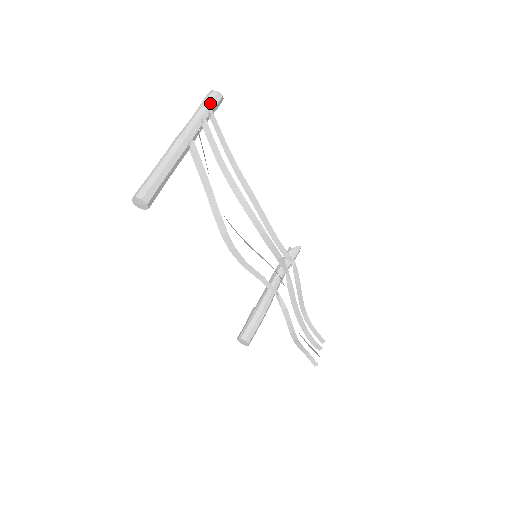
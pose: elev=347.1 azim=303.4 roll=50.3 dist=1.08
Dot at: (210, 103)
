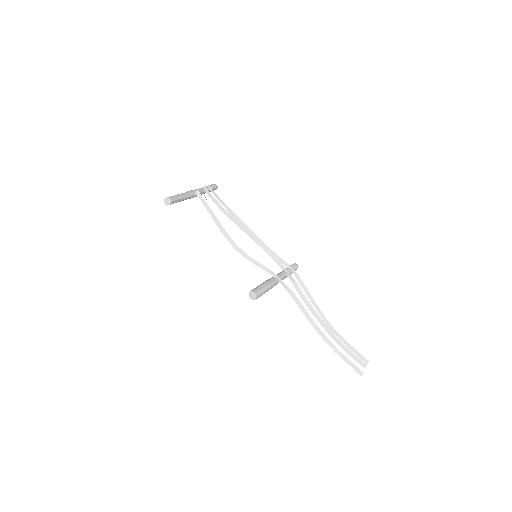
Dot at: (209, 185)
